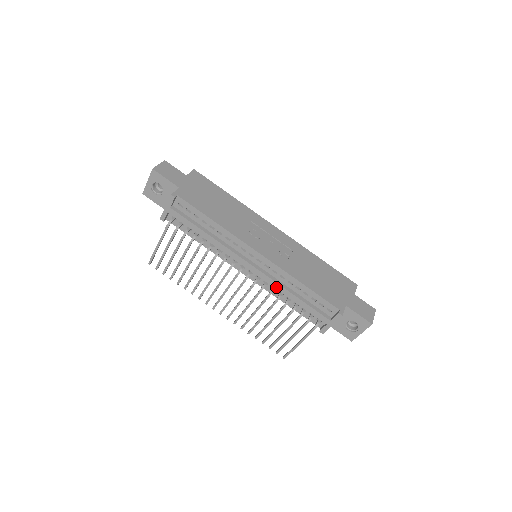
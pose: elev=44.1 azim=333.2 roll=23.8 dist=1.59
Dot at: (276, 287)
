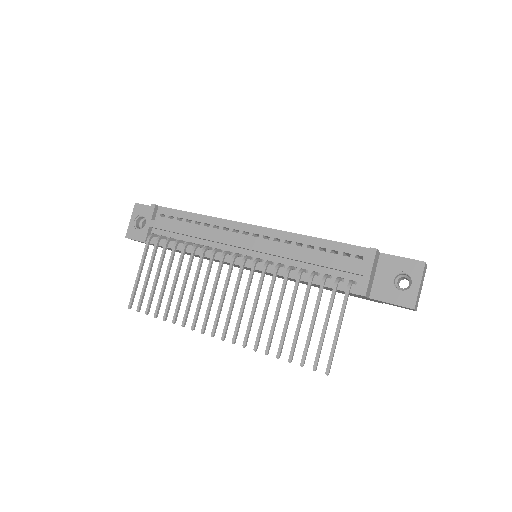
Dot at: (283, 255)
